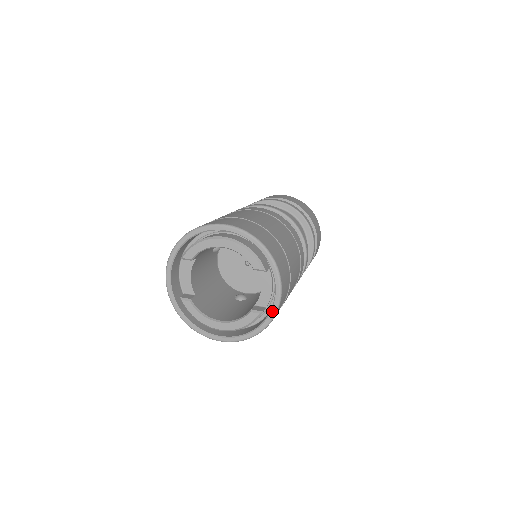
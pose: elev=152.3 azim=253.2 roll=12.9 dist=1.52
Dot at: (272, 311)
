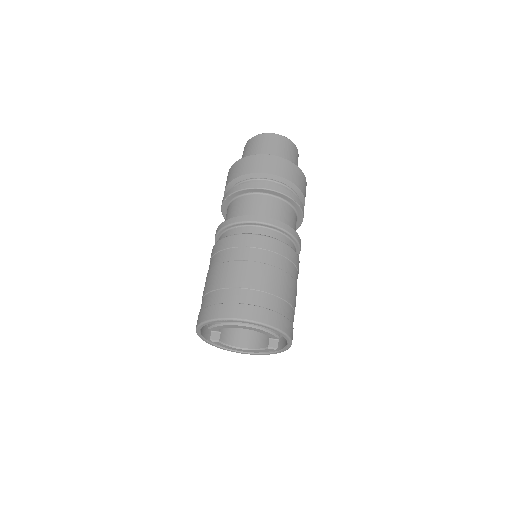
Dot at: (285, 349)
